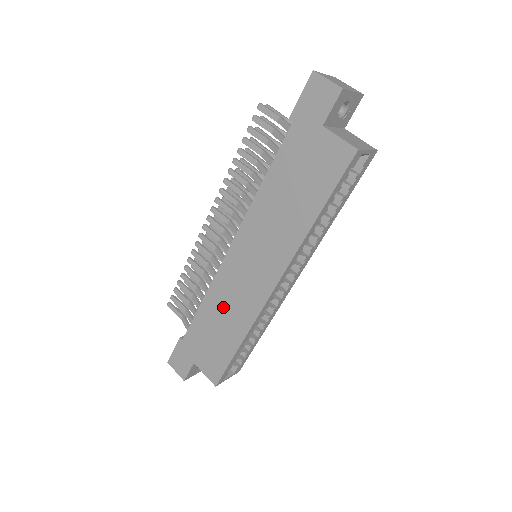
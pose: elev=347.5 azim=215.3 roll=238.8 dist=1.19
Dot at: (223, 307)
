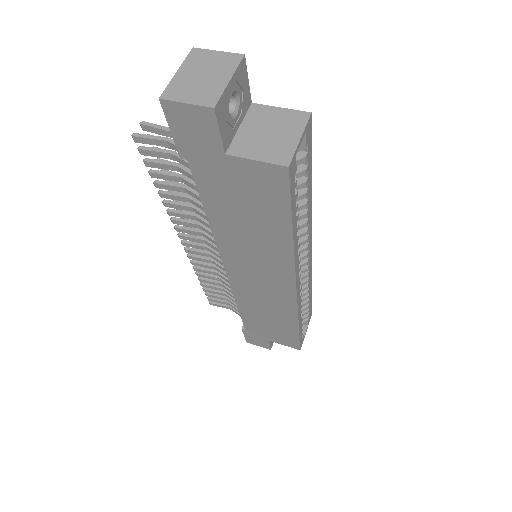
Dot at: (260, 308)
